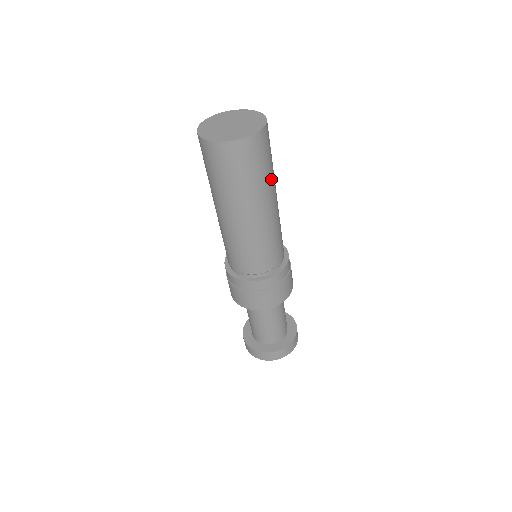
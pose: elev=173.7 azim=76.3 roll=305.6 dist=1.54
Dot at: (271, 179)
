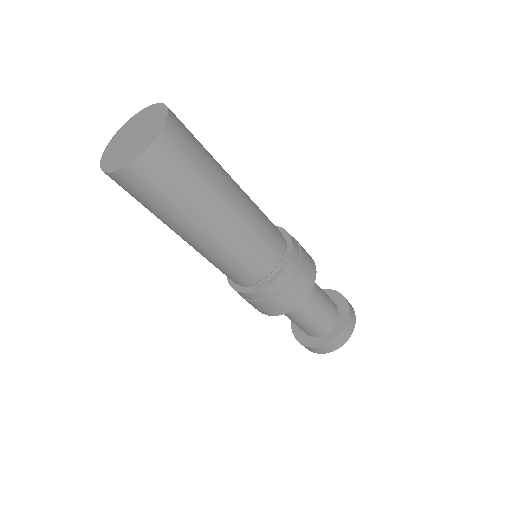
Dot at: (208, 186)
